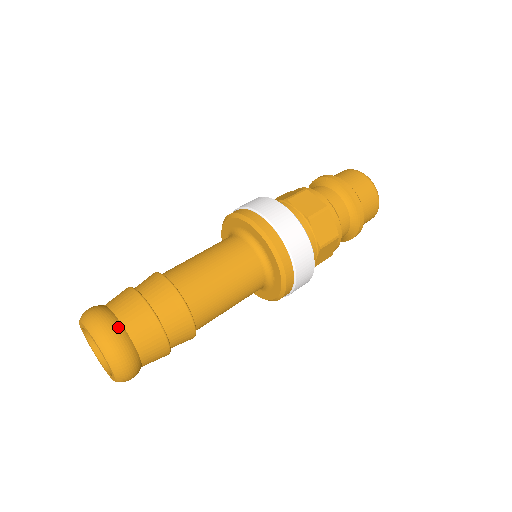
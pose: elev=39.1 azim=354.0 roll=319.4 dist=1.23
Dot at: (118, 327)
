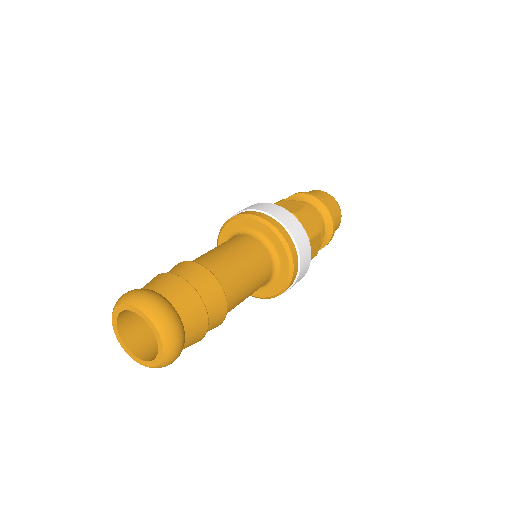
Dot at: (180, 322)
